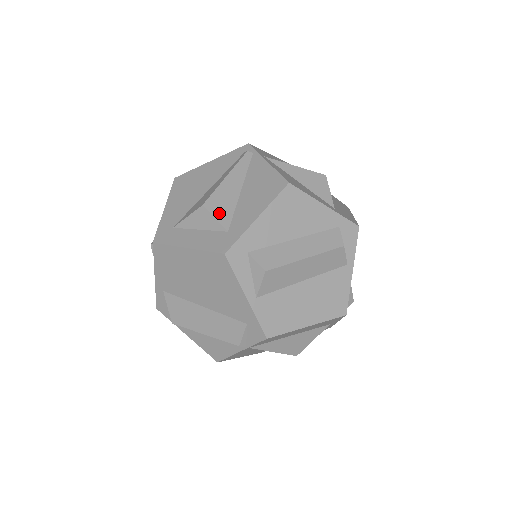
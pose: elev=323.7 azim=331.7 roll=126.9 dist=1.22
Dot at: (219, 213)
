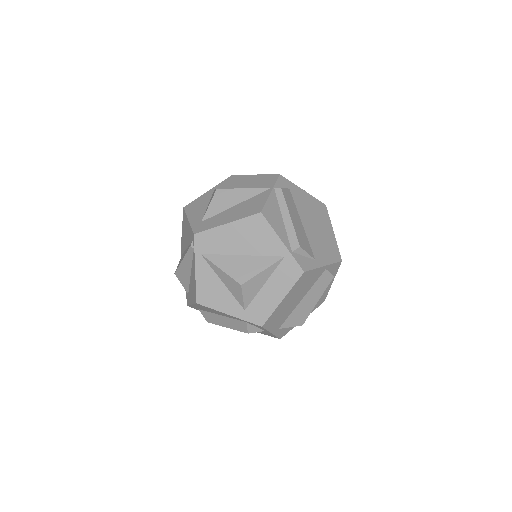
Dot at: (182, 282)
